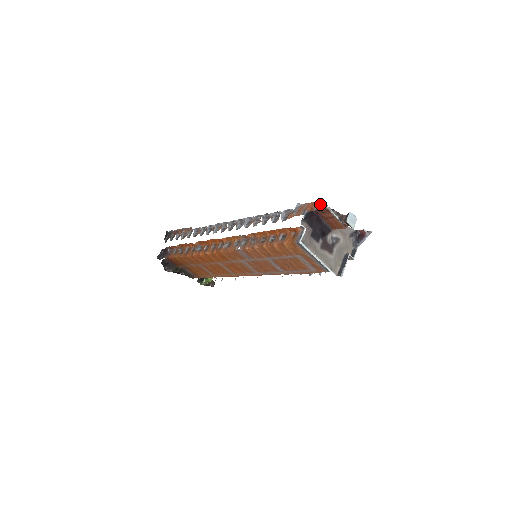
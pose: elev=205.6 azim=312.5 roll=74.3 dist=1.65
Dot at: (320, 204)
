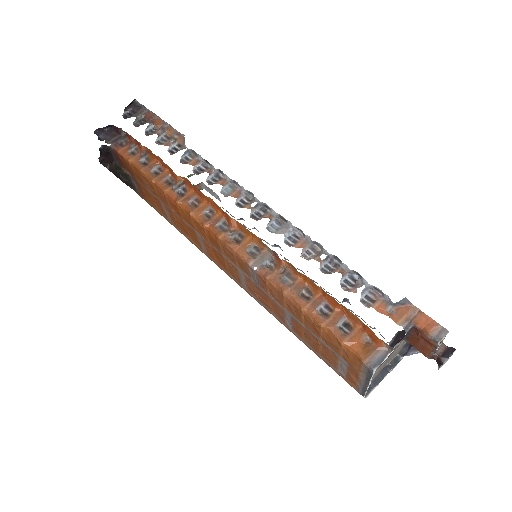
Dot at: (444, 337)
